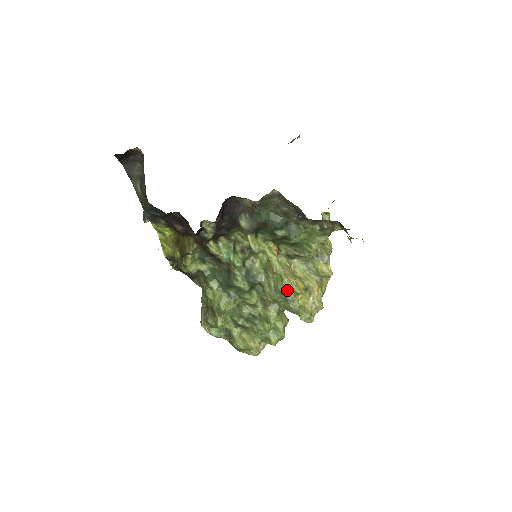
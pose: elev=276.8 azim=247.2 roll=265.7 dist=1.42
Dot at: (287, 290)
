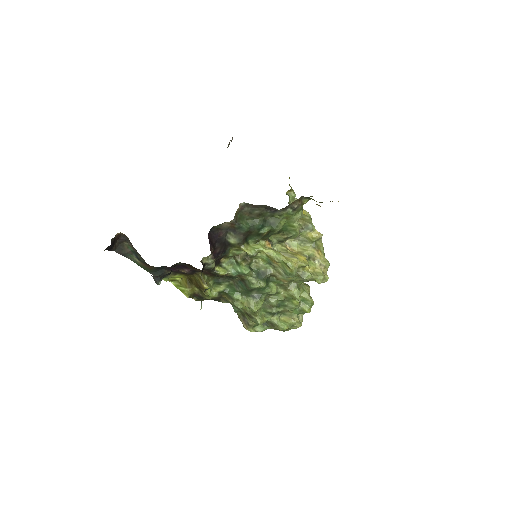
Dot at: (295, 270)
